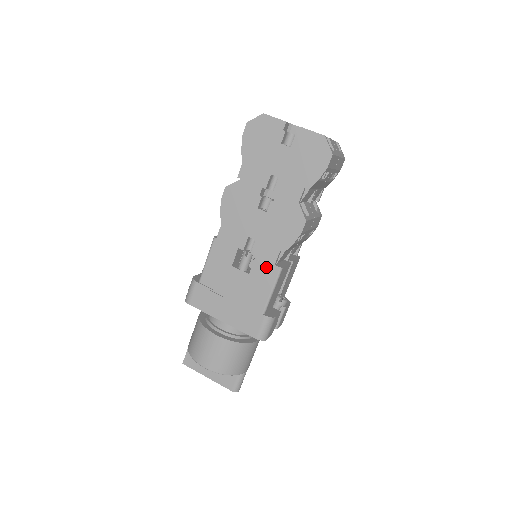
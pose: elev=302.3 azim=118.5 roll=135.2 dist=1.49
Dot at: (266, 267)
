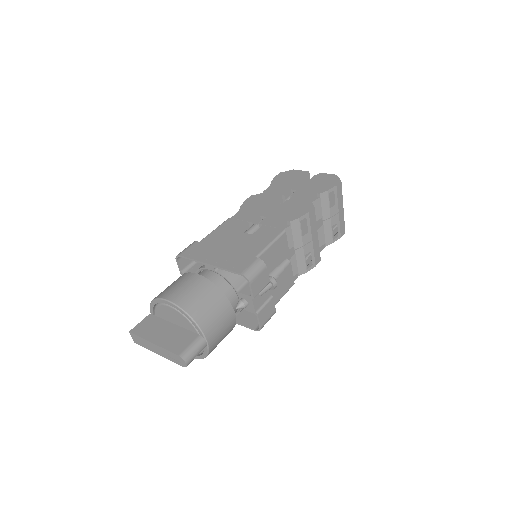
Dot at: (270, 230)
